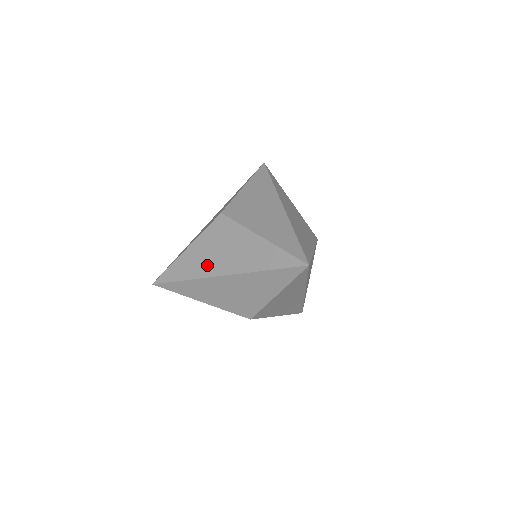
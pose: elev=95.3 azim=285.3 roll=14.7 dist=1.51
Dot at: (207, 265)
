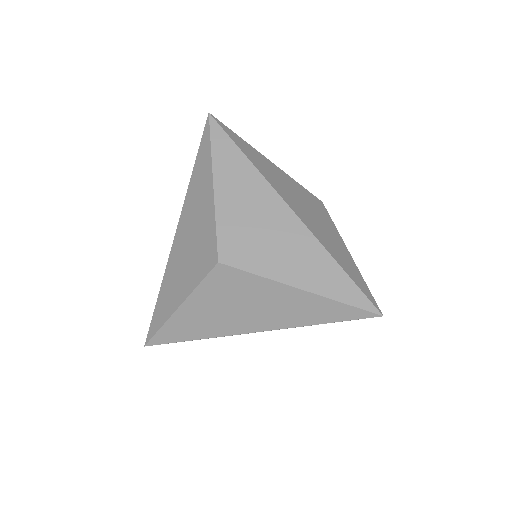
Dot at: (223, 323)
